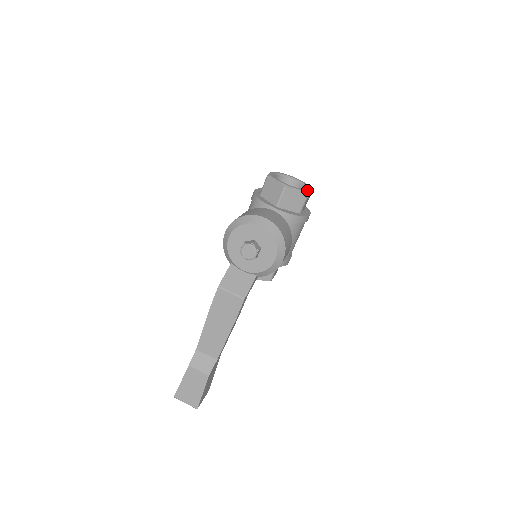
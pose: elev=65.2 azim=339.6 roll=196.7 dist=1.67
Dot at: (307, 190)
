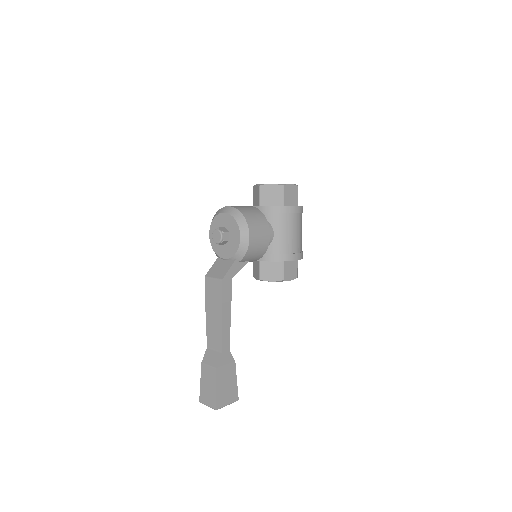
Dot at: (283, 184)
